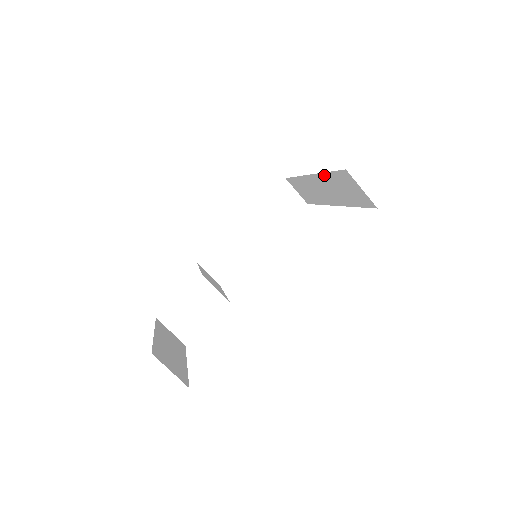
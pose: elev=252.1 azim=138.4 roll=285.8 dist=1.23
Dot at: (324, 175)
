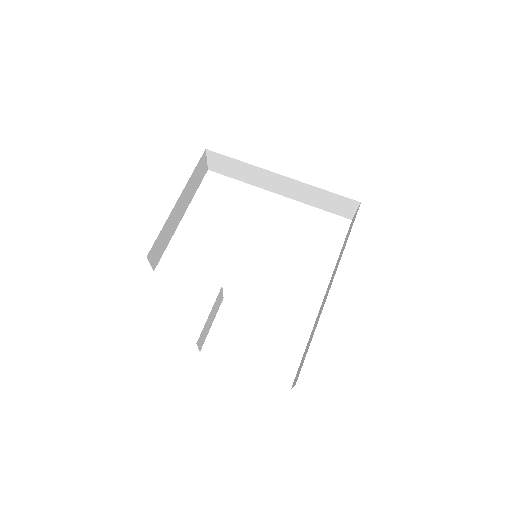
Dot at: (313, 187)
